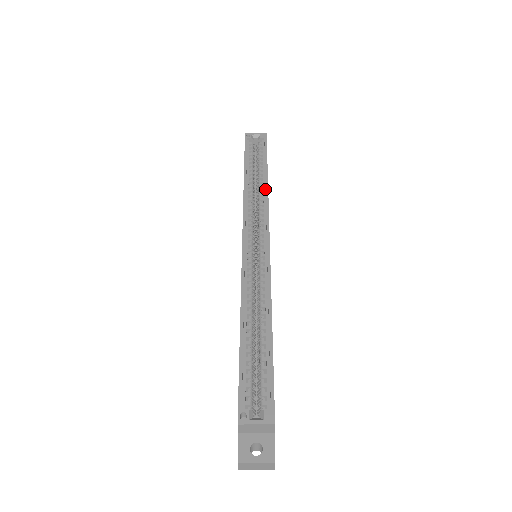
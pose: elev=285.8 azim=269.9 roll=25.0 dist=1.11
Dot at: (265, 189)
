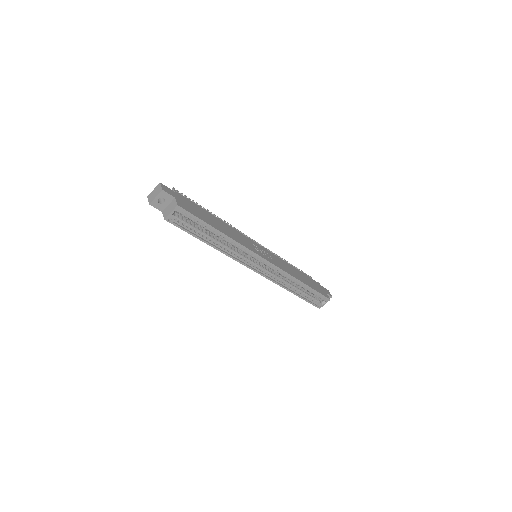
Dot at: (231, 240)
